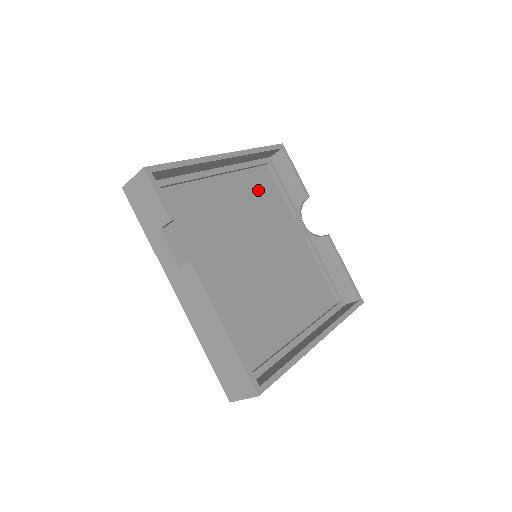
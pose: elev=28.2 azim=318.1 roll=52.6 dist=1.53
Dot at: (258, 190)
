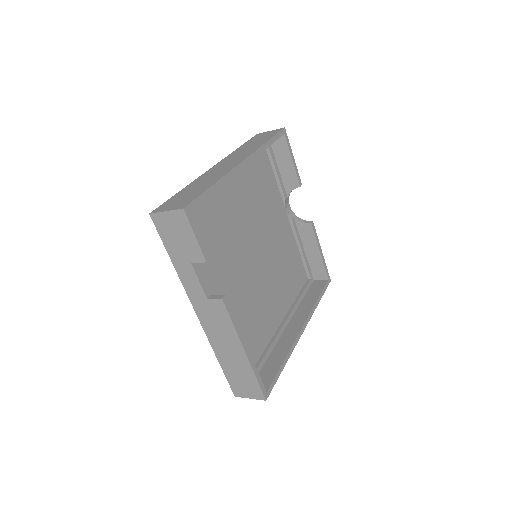
Dot at: (258, 180)
